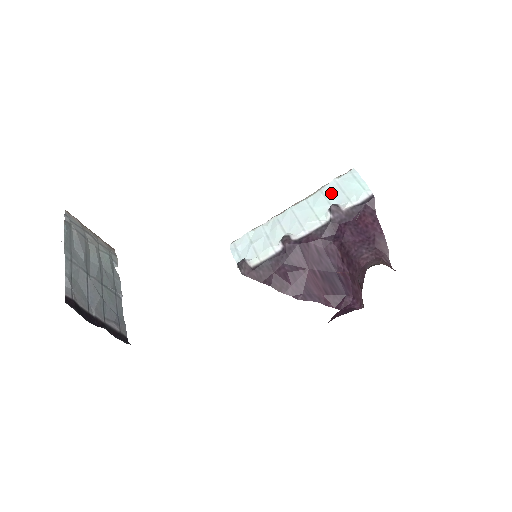
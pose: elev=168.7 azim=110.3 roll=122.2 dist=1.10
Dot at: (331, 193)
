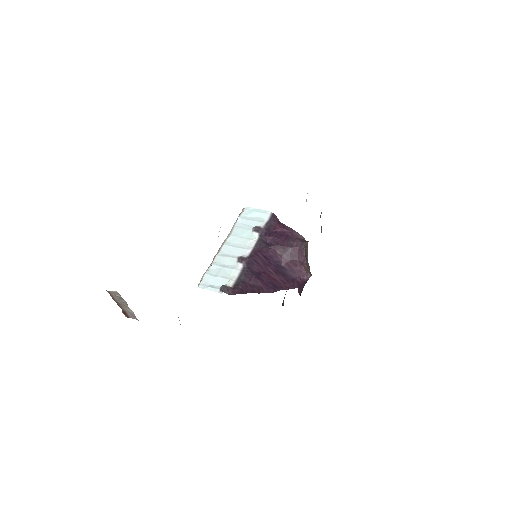
Dot at: (244, 224)
